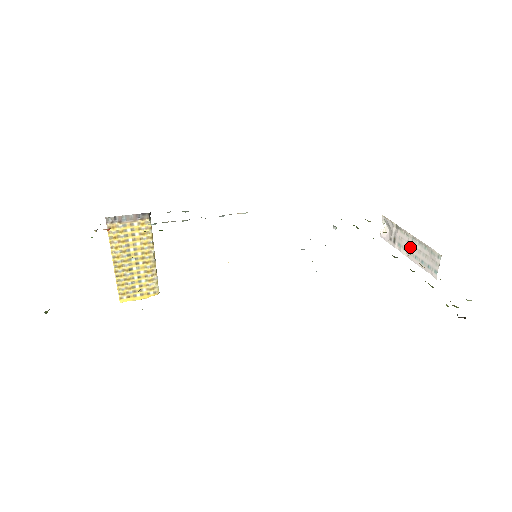
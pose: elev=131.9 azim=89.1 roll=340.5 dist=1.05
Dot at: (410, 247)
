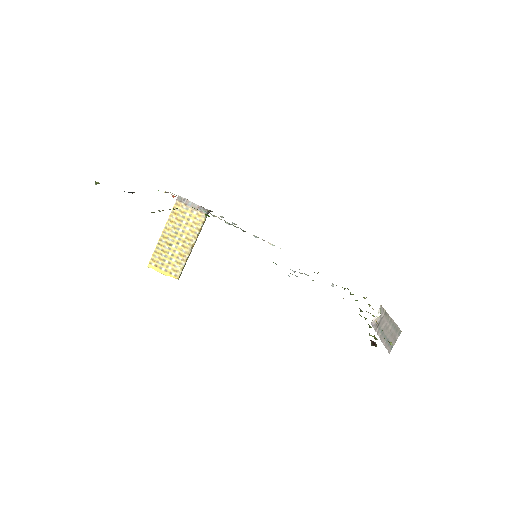
Dot at: (385, 328)
